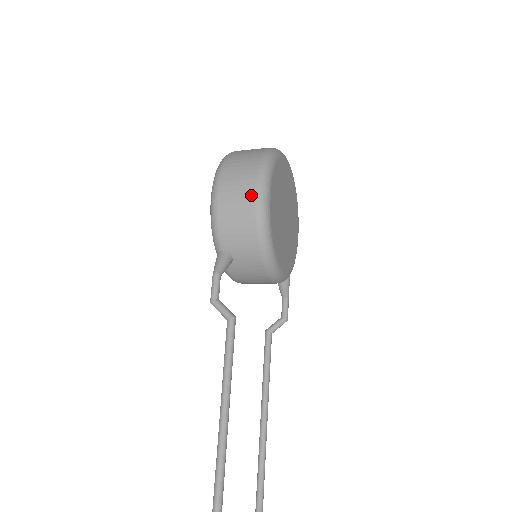
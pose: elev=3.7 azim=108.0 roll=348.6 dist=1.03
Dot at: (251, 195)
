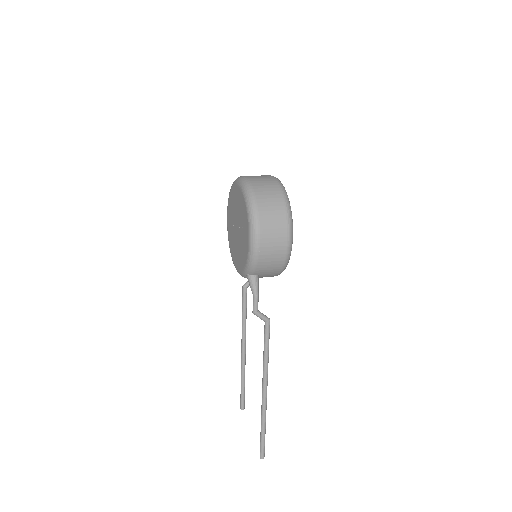
Dot at: (284, 245)
